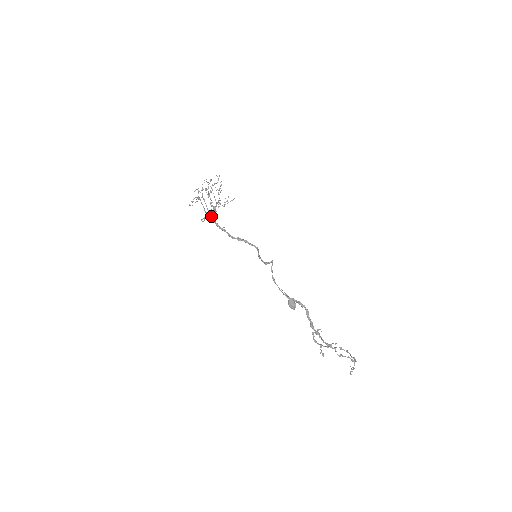
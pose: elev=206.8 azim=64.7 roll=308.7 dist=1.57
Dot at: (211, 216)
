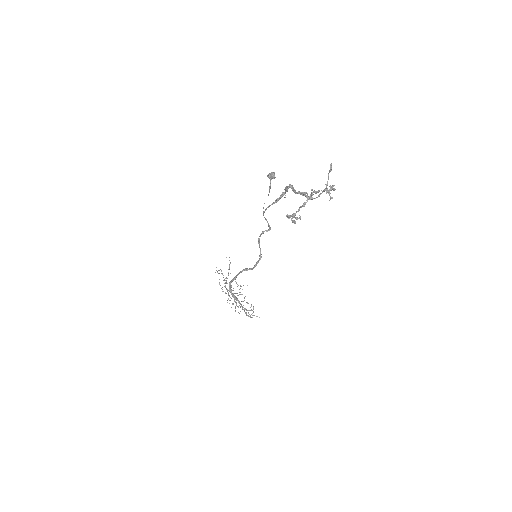
Dot at: (229, 290)
